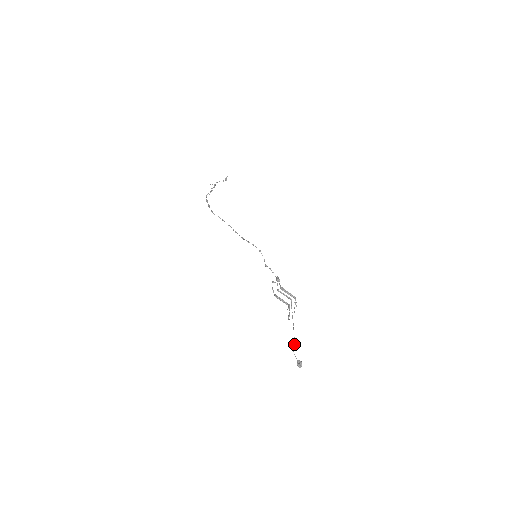
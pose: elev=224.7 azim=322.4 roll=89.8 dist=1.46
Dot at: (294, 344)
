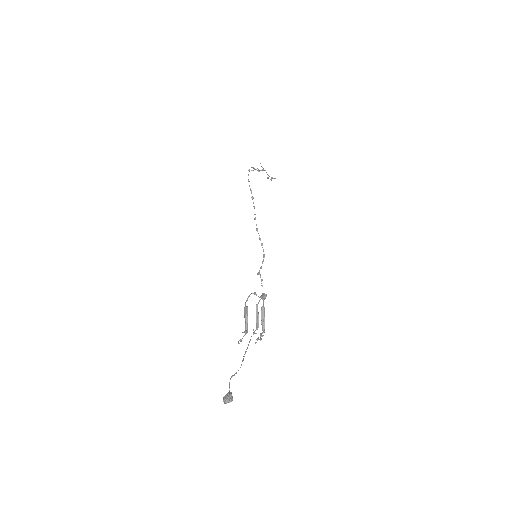
Dot at: occluded
